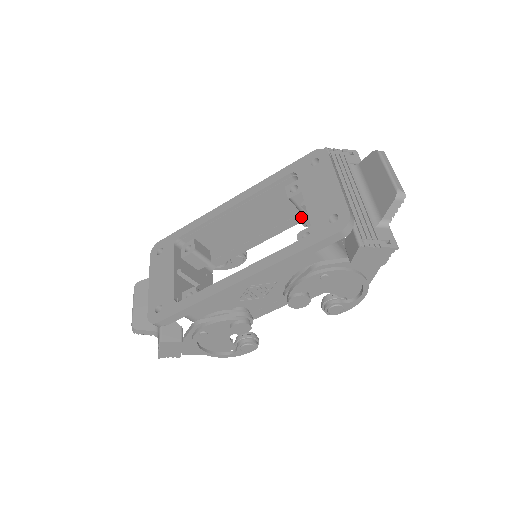
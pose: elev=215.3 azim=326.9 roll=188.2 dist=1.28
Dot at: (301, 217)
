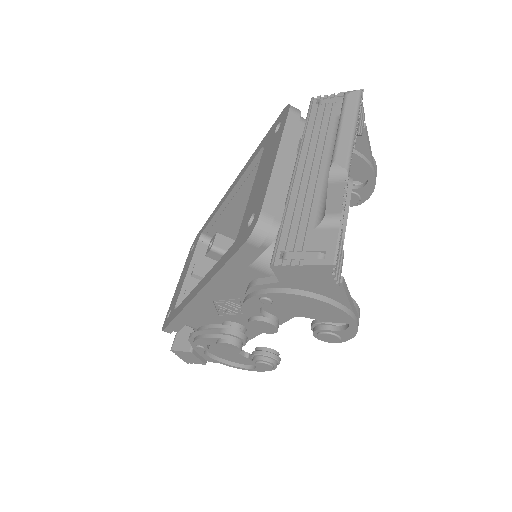
Dot at: occluded
